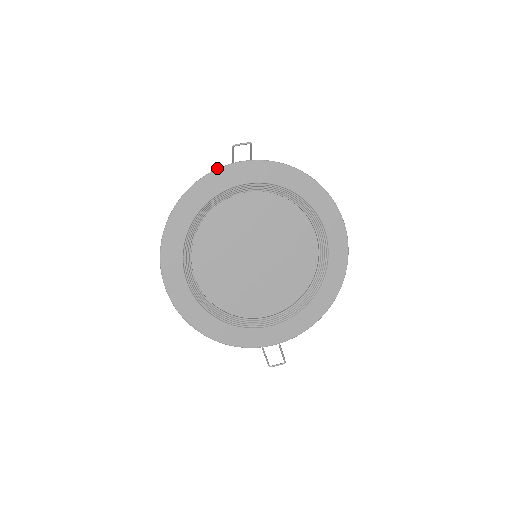
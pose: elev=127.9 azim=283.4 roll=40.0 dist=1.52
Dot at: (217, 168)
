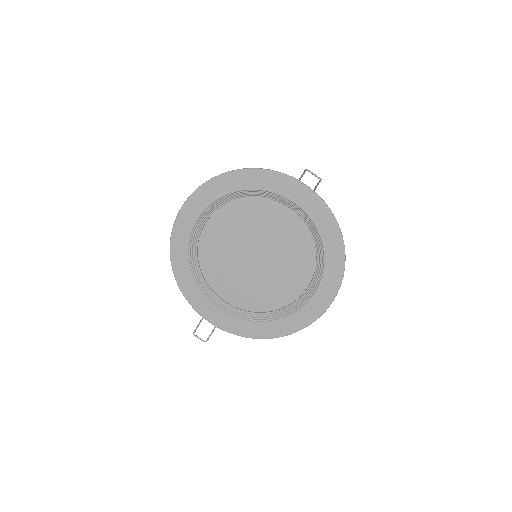
Dot at: occluded
